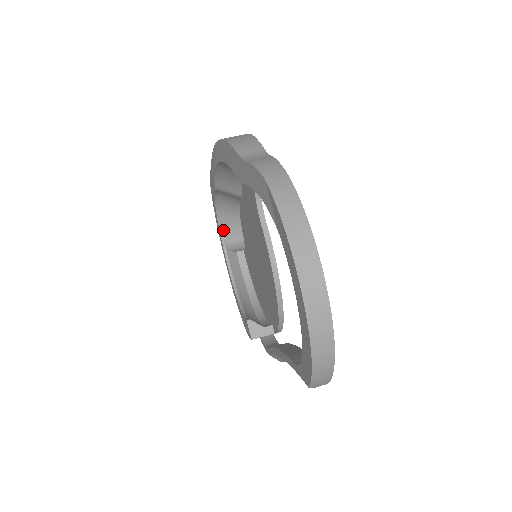
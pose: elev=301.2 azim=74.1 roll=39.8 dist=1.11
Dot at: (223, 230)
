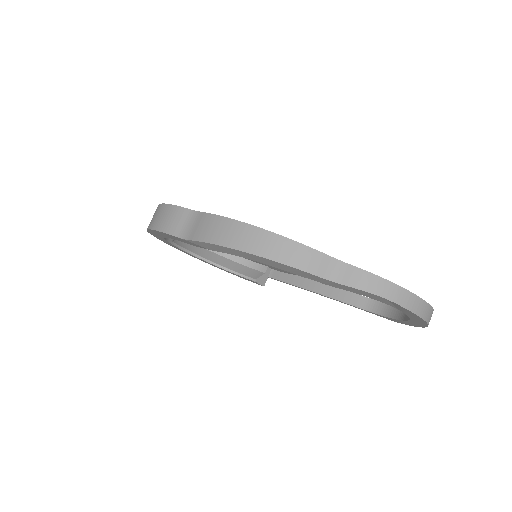
Dot at: occluded
